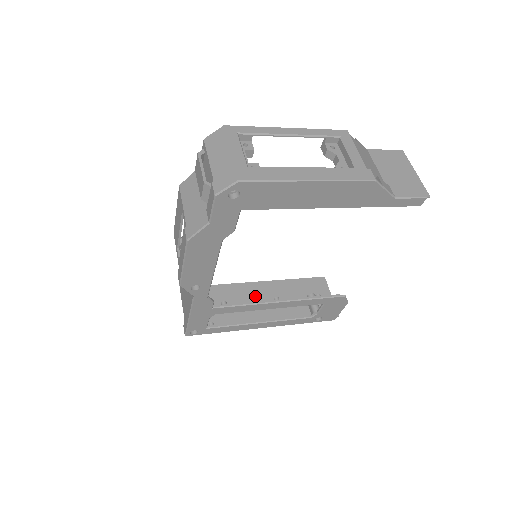
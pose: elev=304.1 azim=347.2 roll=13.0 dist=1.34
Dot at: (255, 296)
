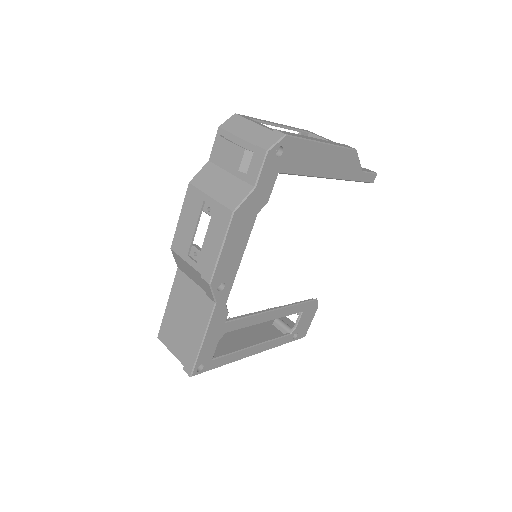
Dot at: occluded
